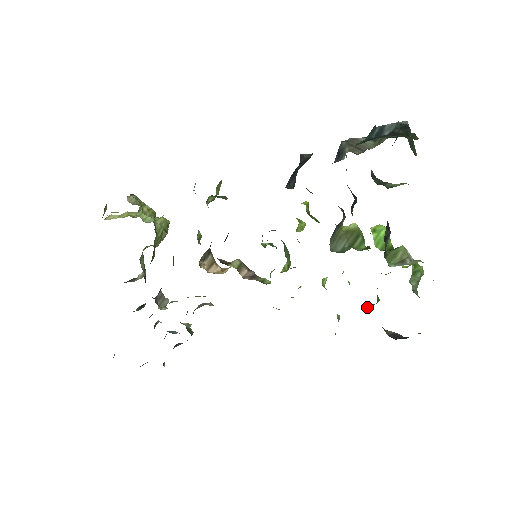
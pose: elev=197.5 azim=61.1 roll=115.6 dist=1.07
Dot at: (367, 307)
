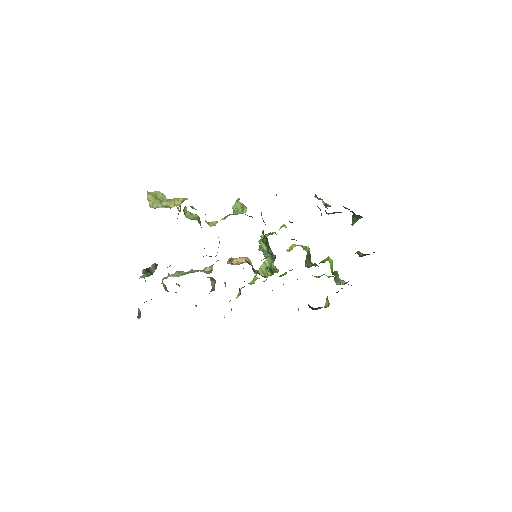
Dot at: occluded
